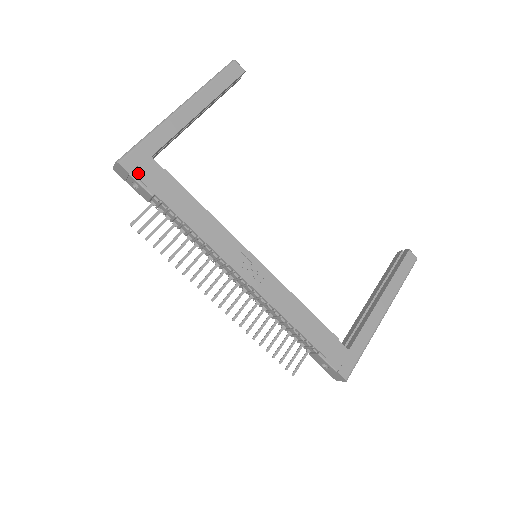
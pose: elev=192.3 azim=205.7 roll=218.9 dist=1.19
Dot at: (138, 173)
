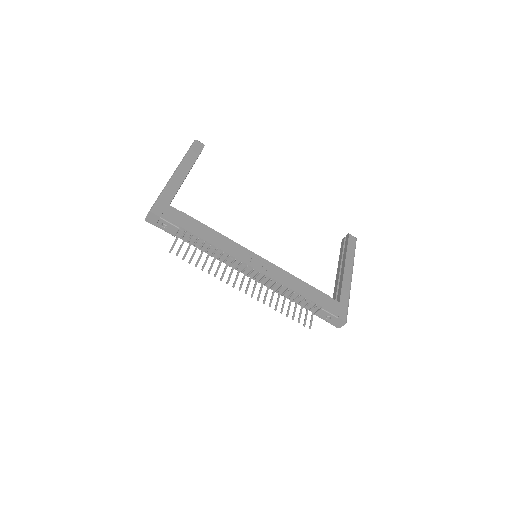
Dot at: (165, 216)
